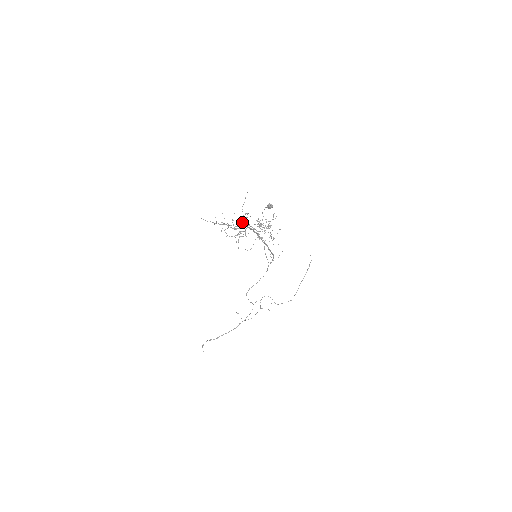
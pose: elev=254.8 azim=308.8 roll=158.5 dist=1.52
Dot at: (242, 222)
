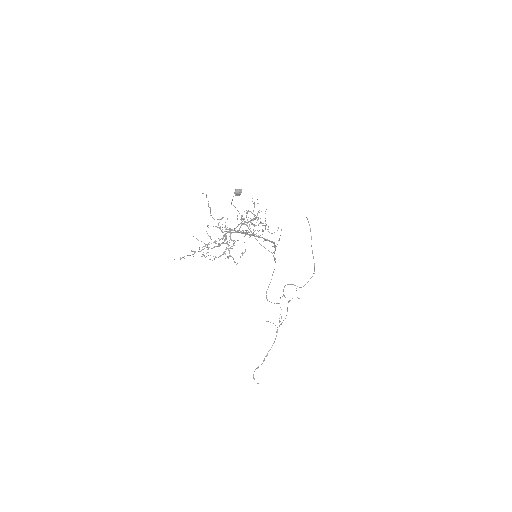
Dot at: (222, 232)
